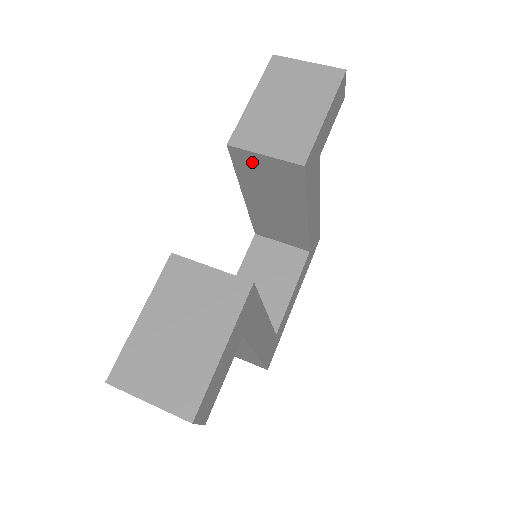
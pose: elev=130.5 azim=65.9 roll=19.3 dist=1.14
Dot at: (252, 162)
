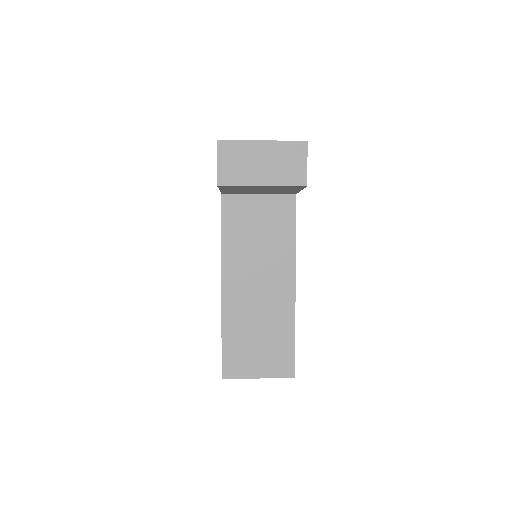
Dot at: occluded
